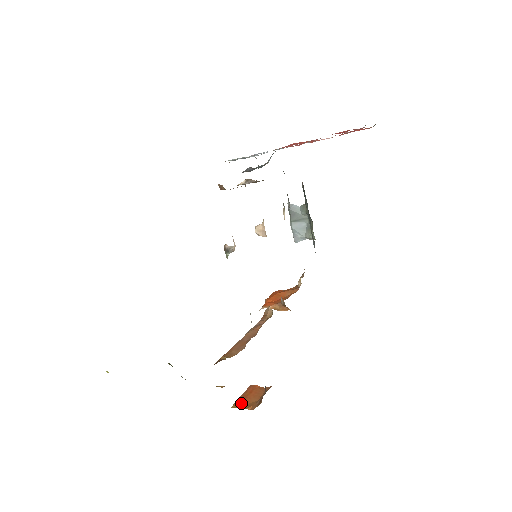
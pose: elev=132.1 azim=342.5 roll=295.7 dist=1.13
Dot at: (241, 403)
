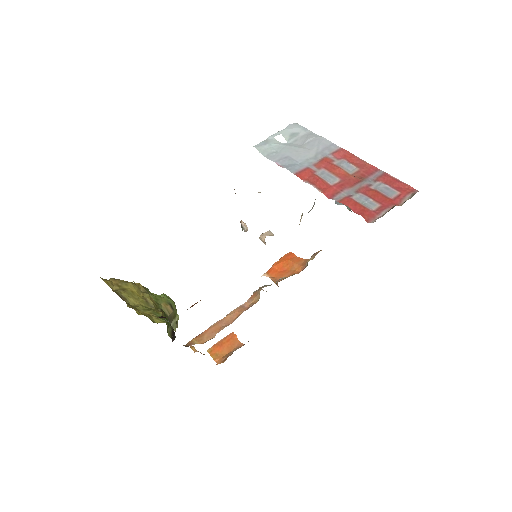
Dot at: (215, 350)
